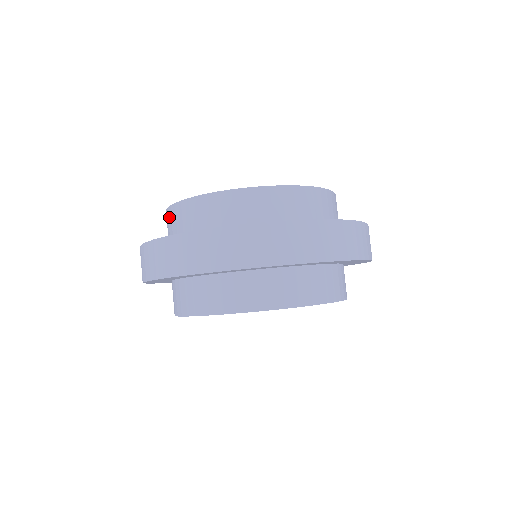
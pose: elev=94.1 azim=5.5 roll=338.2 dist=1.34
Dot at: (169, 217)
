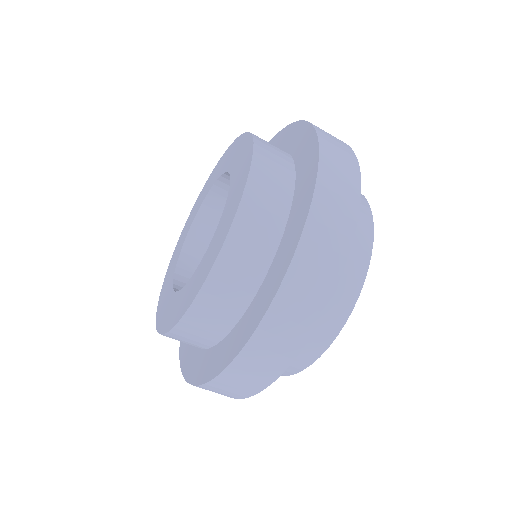
Dot at: (195, 323)
